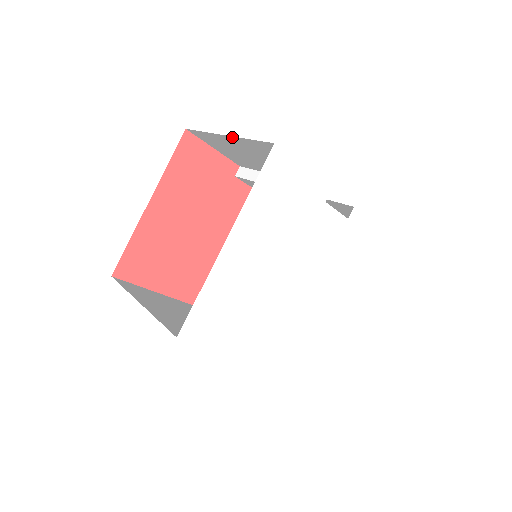
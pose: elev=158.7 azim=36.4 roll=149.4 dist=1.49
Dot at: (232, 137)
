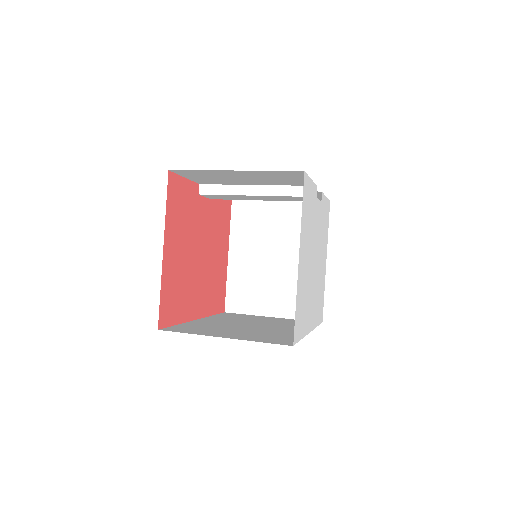
Dot at: (244, 171)
